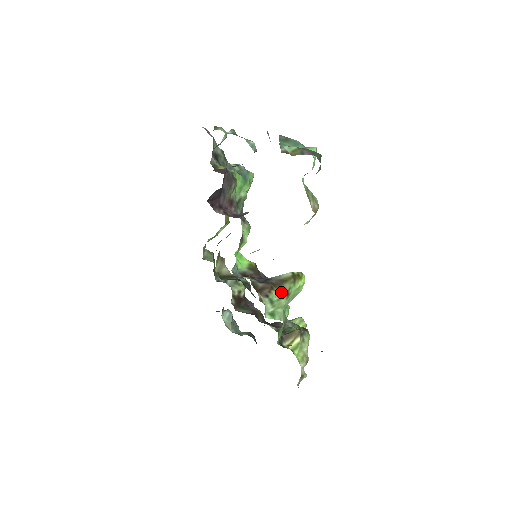
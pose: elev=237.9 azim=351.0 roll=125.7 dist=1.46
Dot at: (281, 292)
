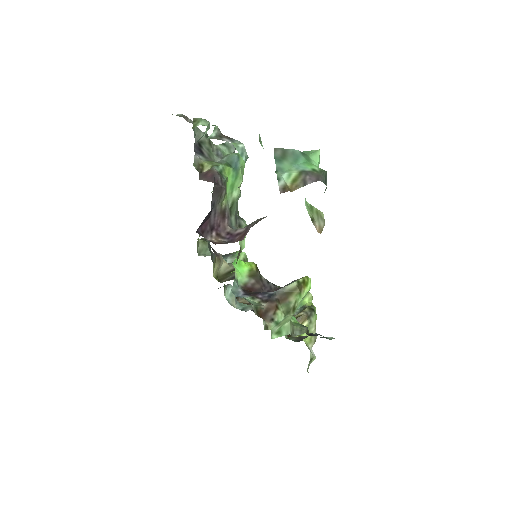
Dot at: (287, 309)
